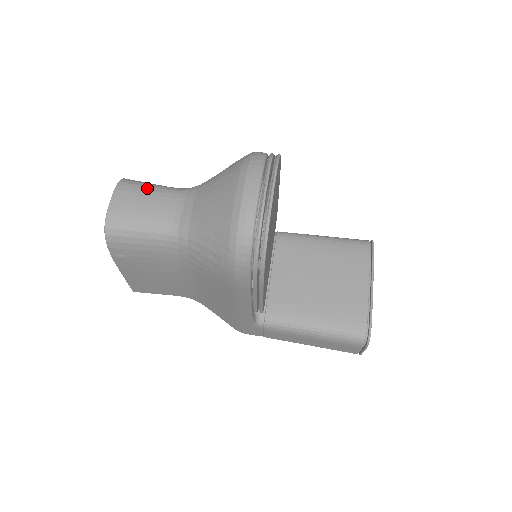
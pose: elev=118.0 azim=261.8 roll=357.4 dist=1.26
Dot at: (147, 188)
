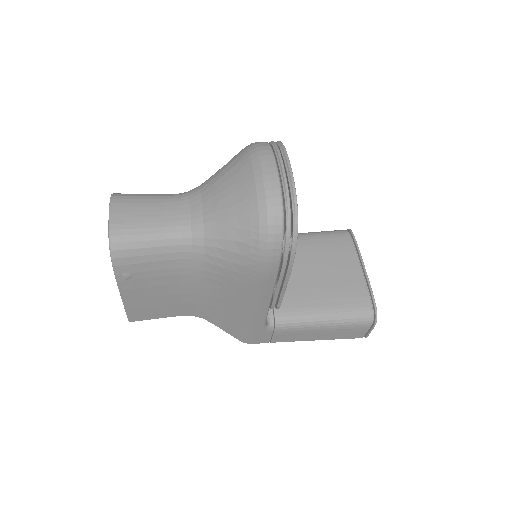
Dot at: (144, 197)
